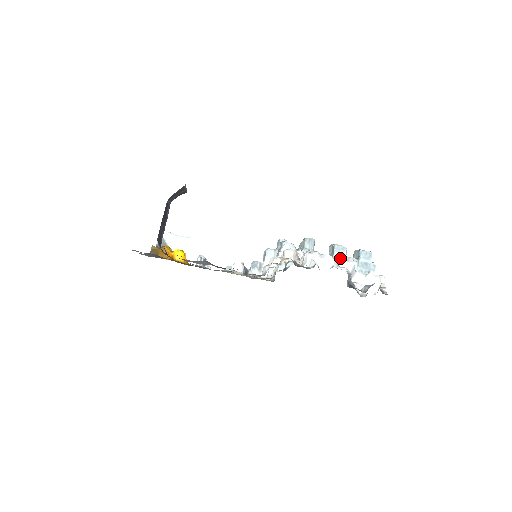
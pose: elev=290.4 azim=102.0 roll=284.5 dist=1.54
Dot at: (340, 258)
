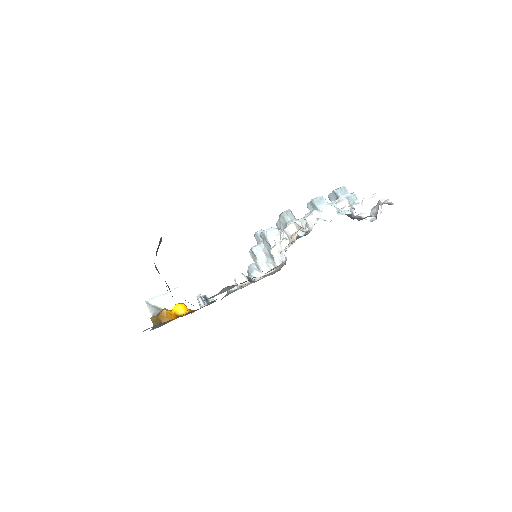
Dot at: occluded
